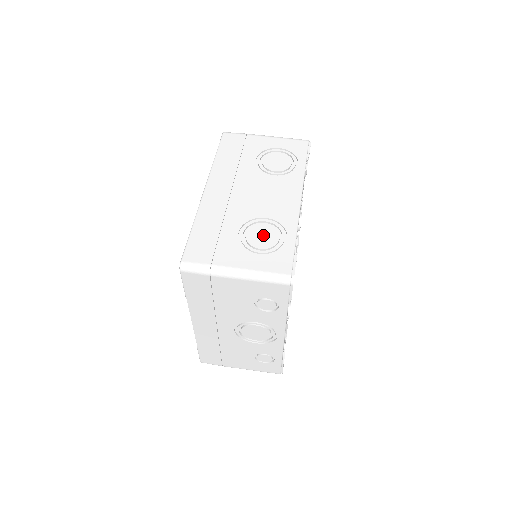
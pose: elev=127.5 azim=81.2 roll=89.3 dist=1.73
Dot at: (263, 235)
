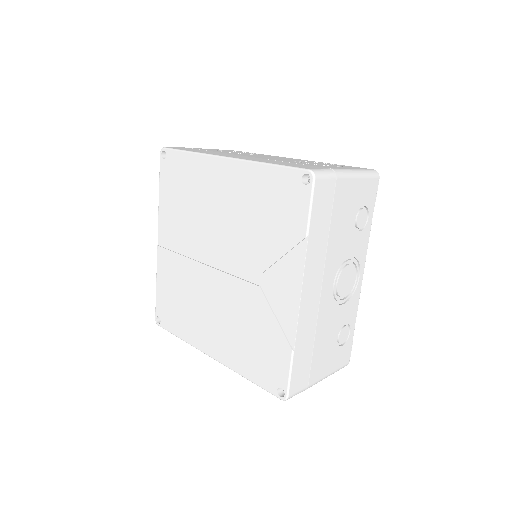
Dot at: (318, 163)
